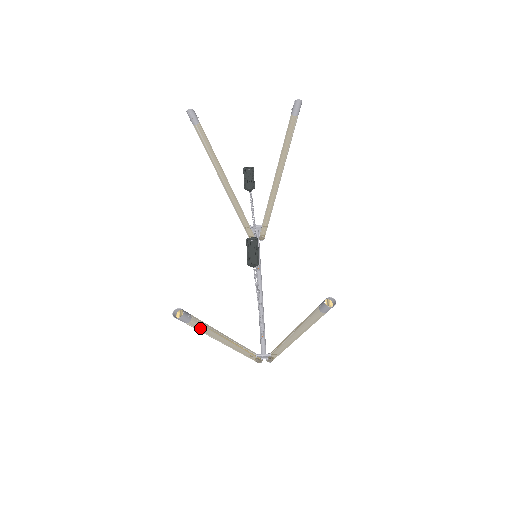
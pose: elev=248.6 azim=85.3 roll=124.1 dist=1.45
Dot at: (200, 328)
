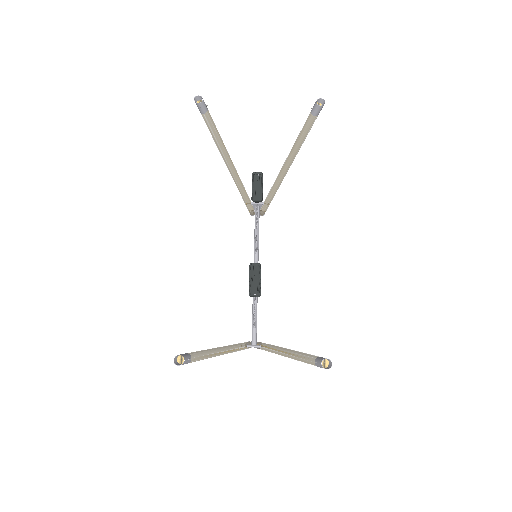
Dot at: (198, 360)
